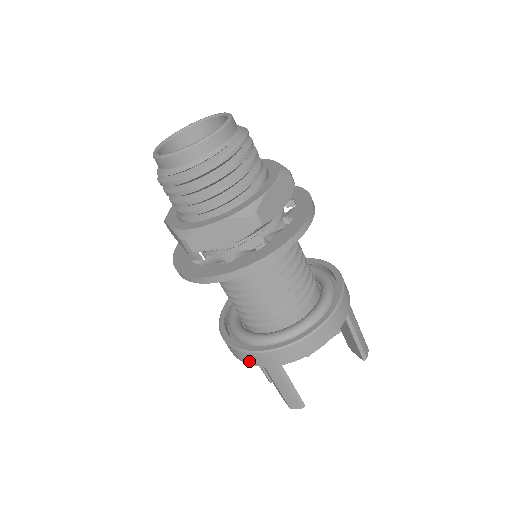
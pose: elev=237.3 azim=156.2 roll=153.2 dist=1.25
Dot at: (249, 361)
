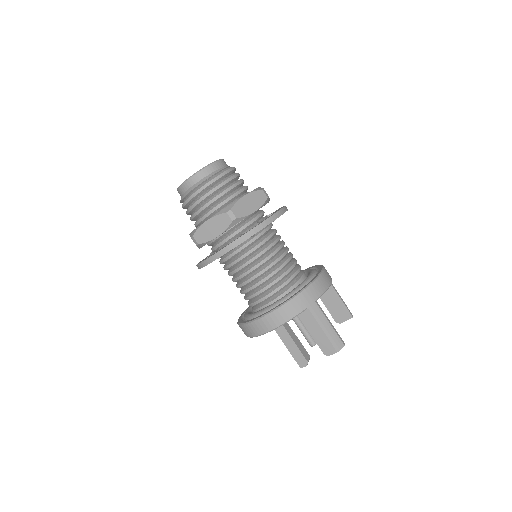
Dot at: (294, 311)
